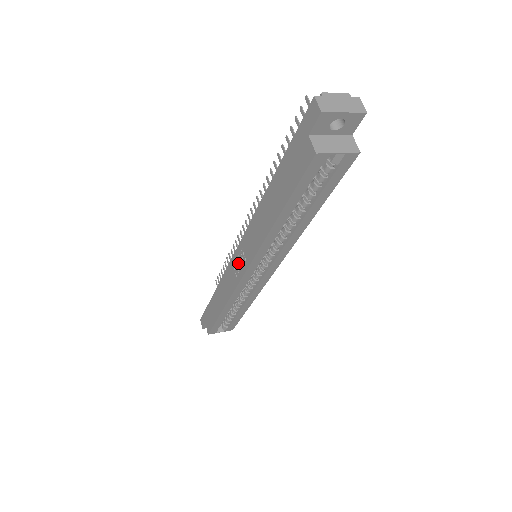
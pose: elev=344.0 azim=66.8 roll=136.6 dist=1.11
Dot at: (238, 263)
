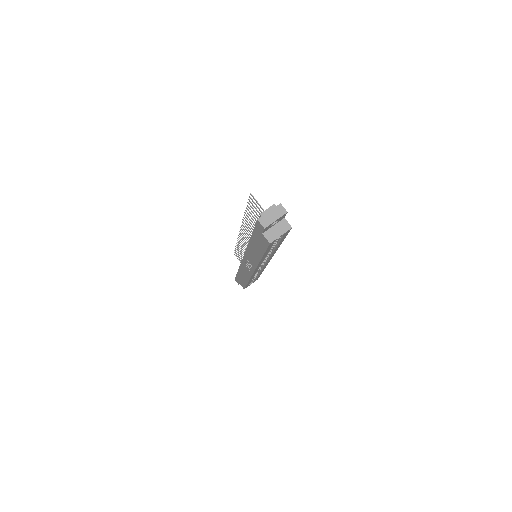
Dot at: (247, 265)
